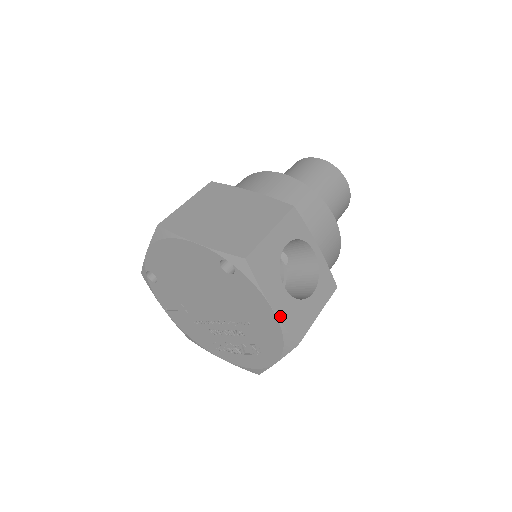
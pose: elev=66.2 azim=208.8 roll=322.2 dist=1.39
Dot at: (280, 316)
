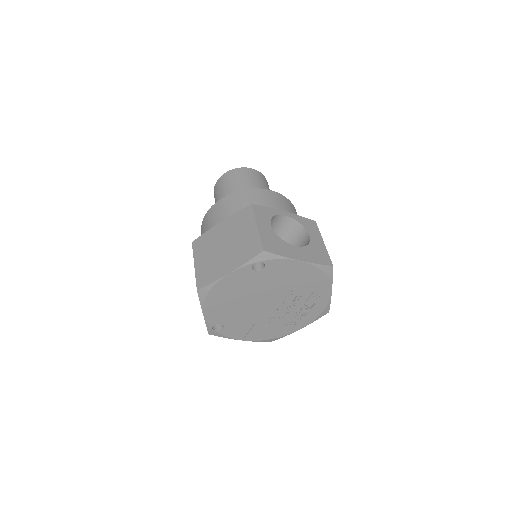
Dot at: (309, 261)
